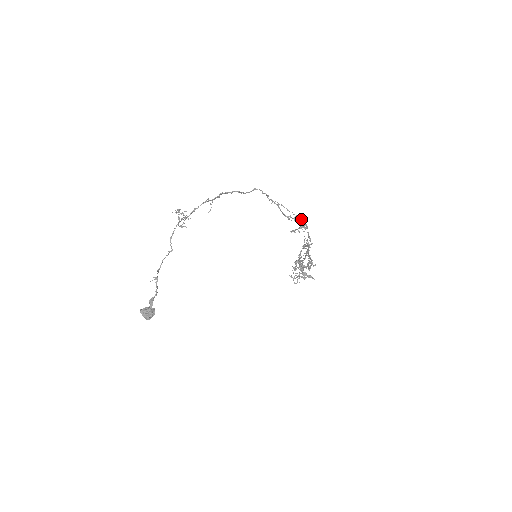
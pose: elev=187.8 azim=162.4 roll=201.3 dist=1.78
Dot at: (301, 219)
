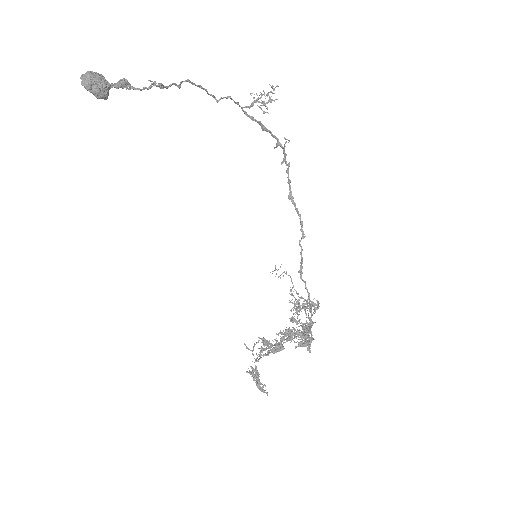
Dot at: occluded
